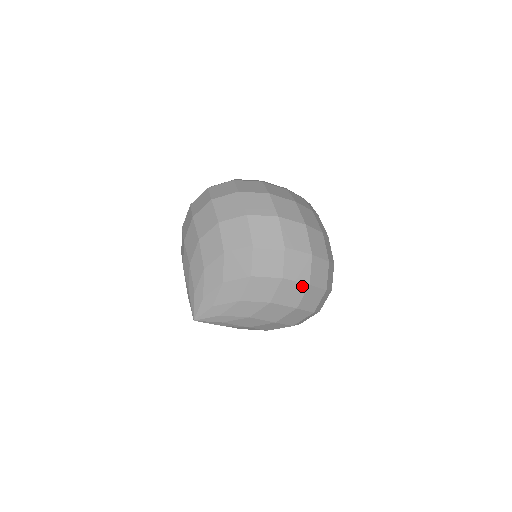
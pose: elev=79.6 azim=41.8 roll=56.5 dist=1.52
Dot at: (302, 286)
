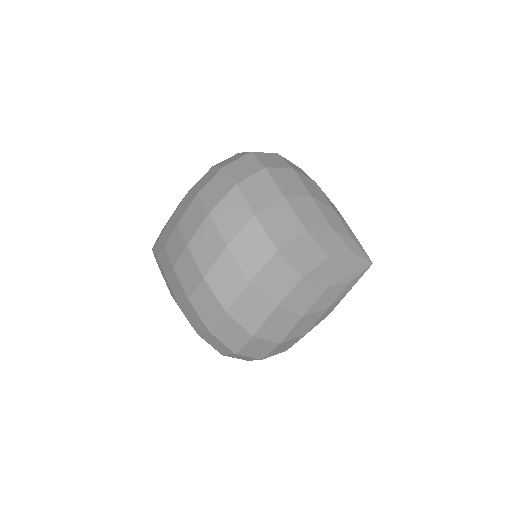
Dot at: occluded
